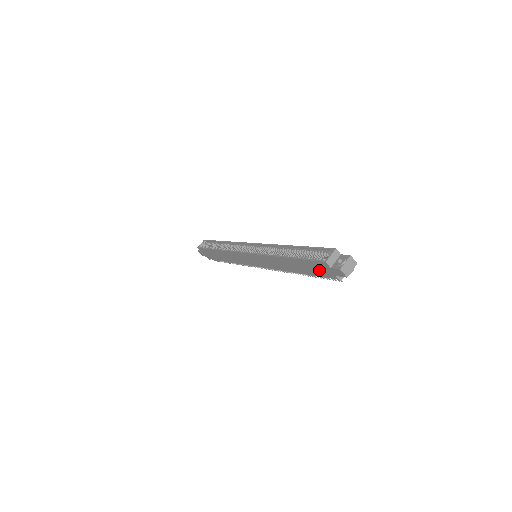
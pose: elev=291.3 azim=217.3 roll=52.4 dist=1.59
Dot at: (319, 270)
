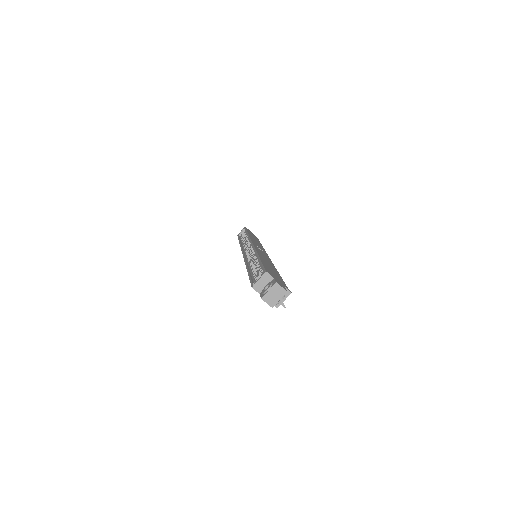
Dot at: occluded
